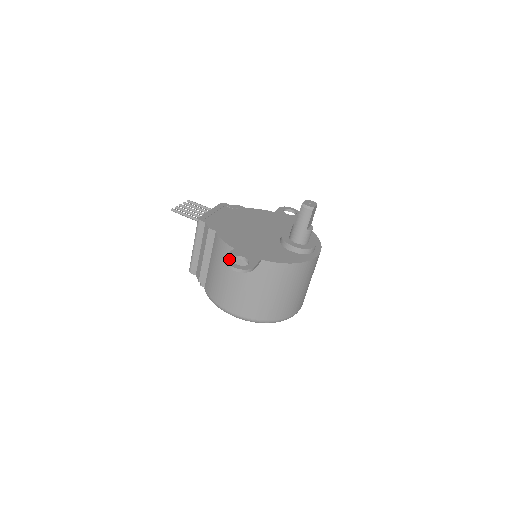
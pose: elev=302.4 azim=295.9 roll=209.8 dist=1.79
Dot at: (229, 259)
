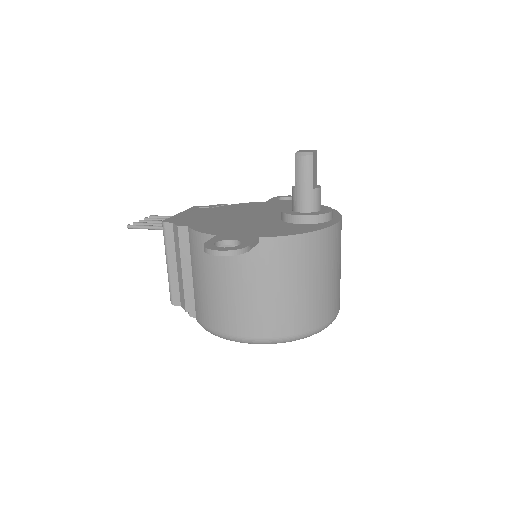
Dot at: (210, 245)
